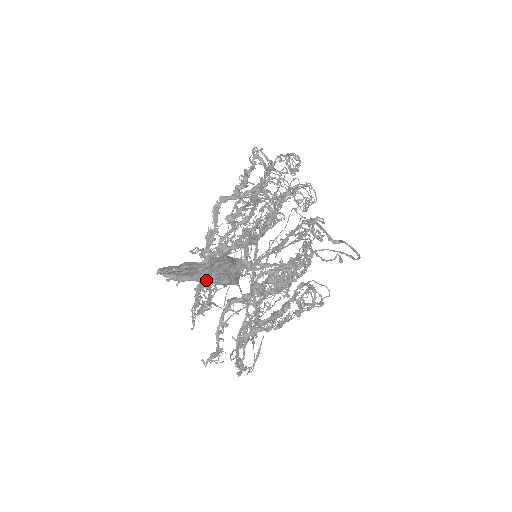
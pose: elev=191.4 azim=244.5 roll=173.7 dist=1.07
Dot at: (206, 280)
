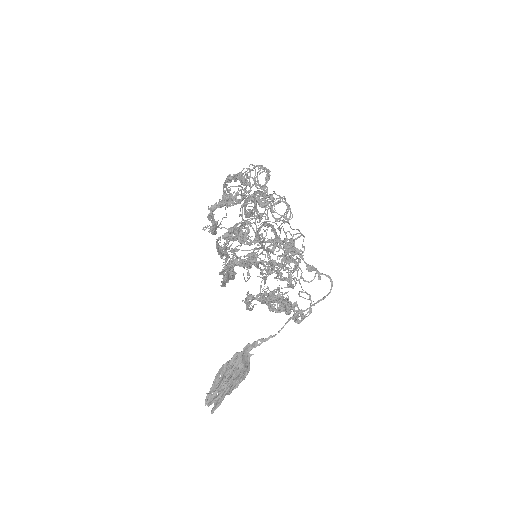
Dot at: occluded
